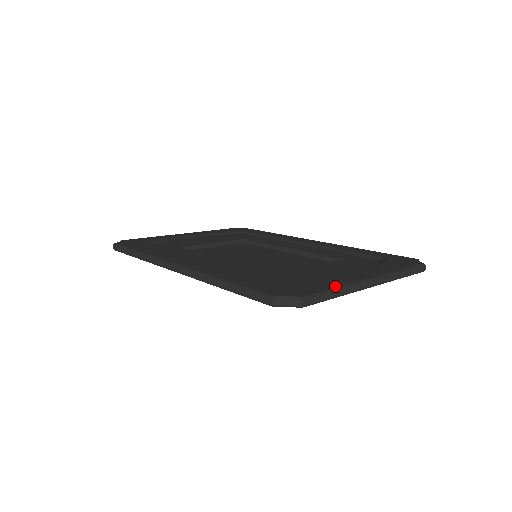
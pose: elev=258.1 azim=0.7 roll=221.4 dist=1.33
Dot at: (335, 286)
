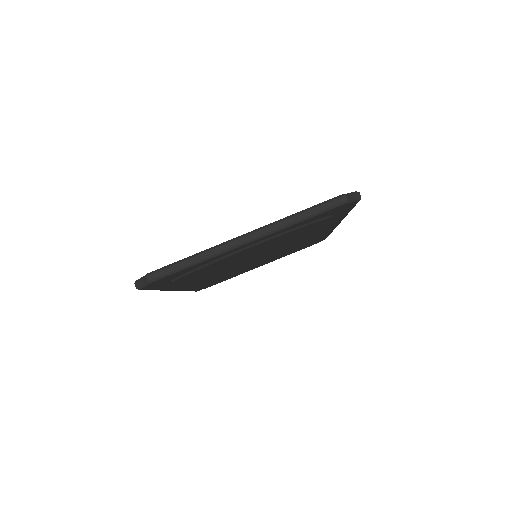
Dot at: (193, 255)
